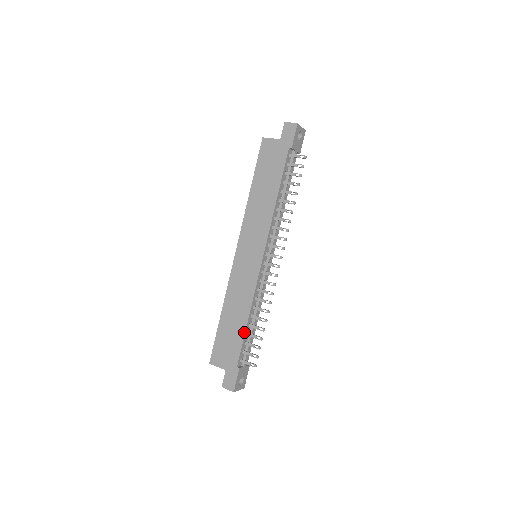
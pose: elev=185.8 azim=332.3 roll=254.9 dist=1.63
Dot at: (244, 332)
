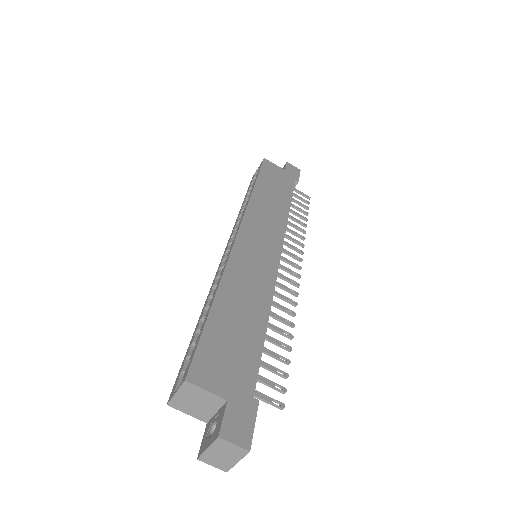
Dot at: (263, 339)
